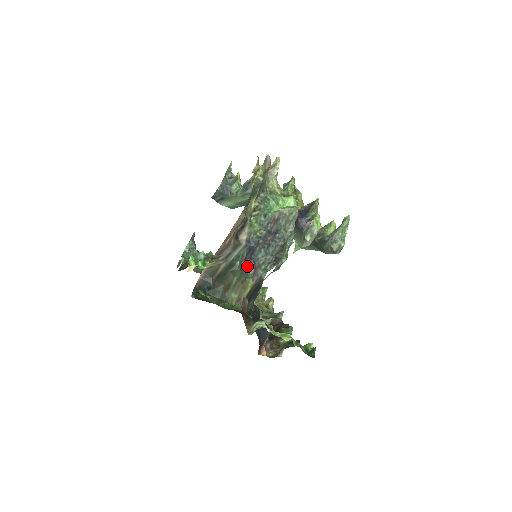
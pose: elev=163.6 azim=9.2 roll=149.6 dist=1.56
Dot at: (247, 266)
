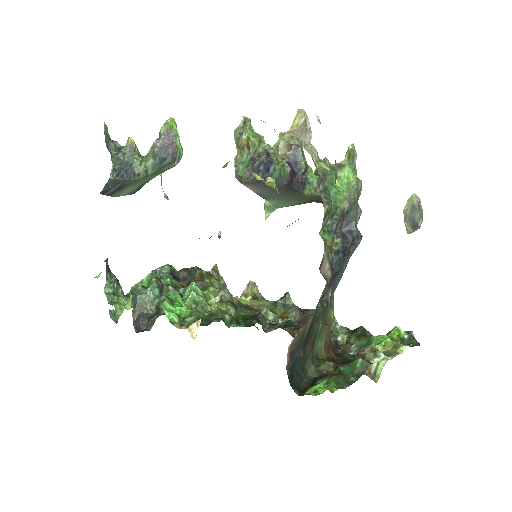
Dot at: (324, 297)
